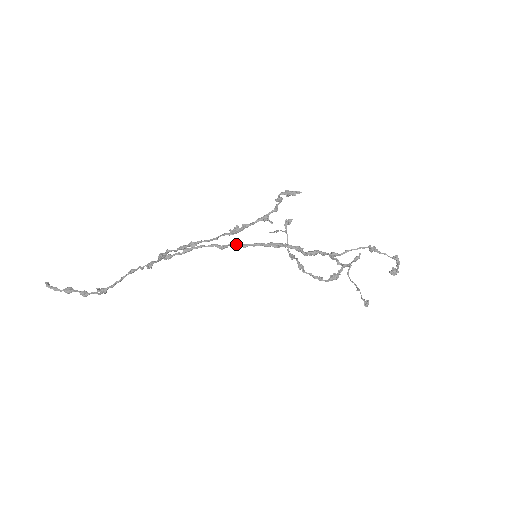
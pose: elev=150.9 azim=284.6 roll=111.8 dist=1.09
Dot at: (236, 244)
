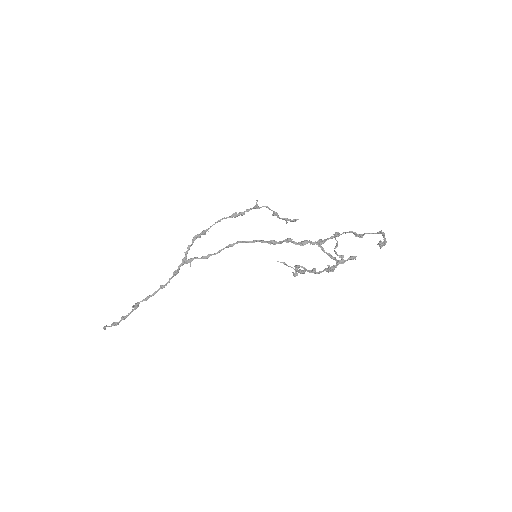
Dot at: (239, 241)
